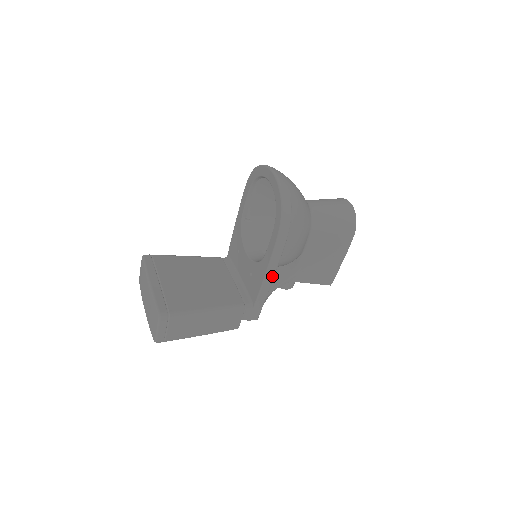
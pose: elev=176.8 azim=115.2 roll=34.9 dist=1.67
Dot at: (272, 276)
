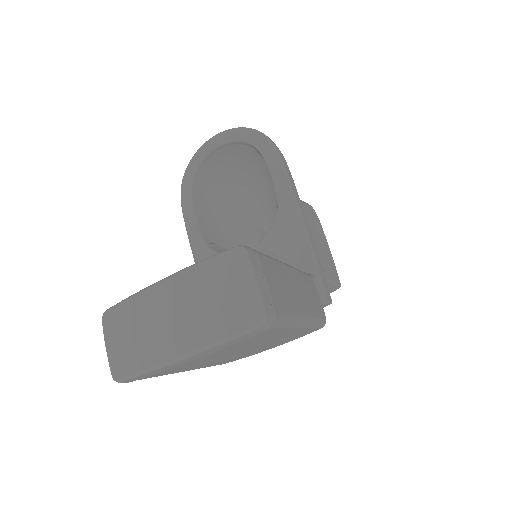
Dot at: (304, 215)
